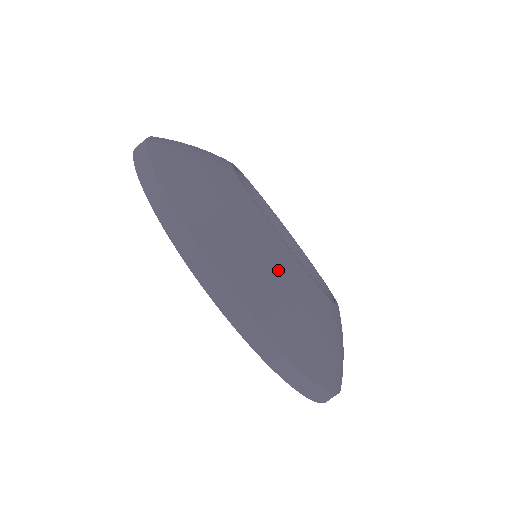
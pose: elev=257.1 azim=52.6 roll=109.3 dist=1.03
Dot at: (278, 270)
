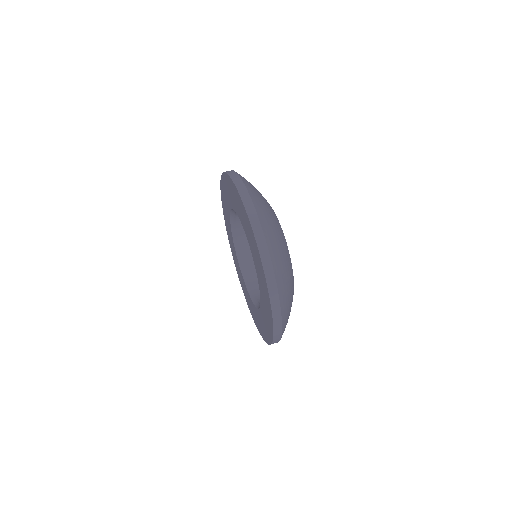
Dot at: (284, 253)
